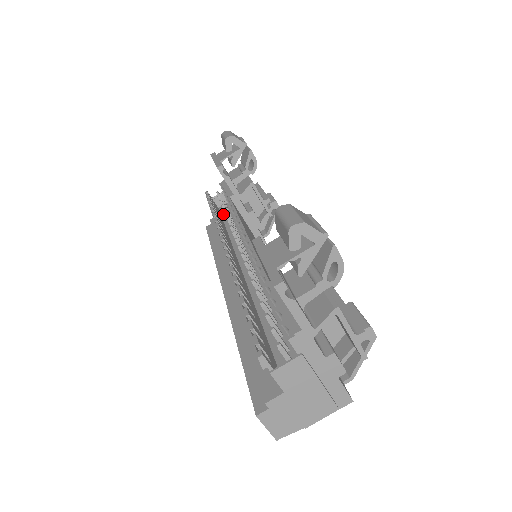
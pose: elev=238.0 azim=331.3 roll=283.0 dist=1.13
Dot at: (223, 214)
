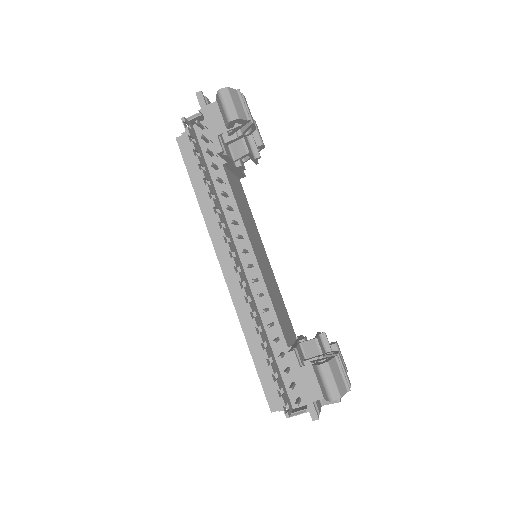
Dot at: (203, 147)
